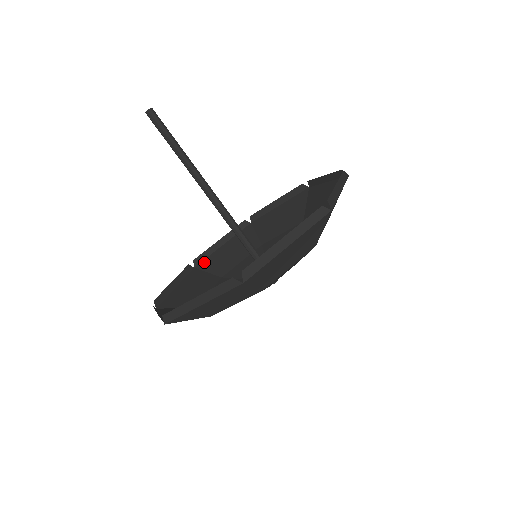
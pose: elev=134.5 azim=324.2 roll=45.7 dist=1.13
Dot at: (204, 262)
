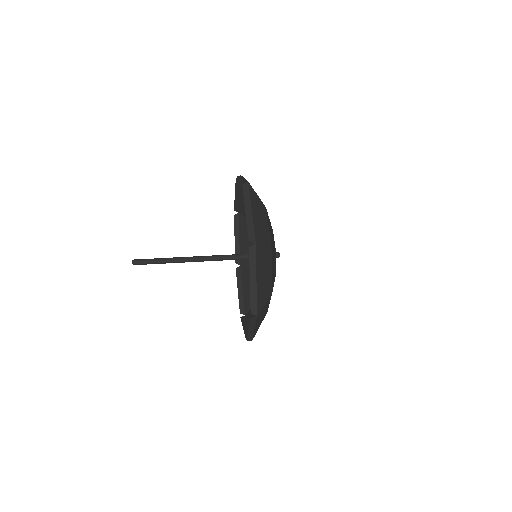
Dot at: occluded
